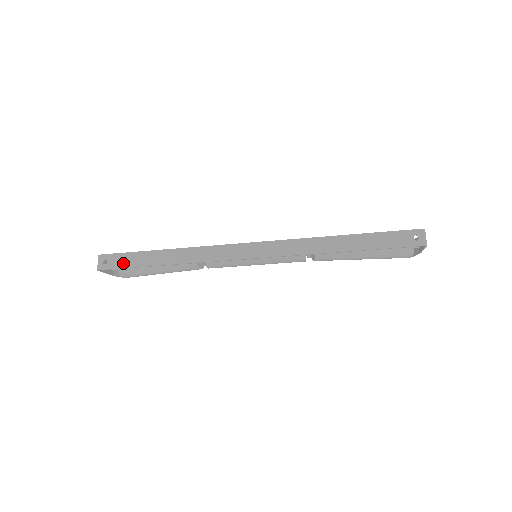
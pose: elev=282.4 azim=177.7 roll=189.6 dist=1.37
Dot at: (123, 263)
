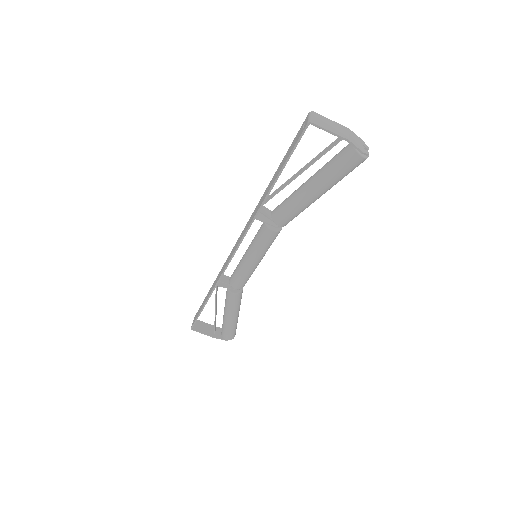
Dot at: occluded
